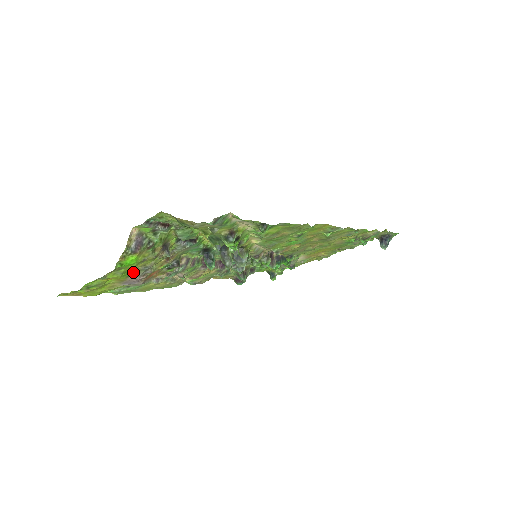
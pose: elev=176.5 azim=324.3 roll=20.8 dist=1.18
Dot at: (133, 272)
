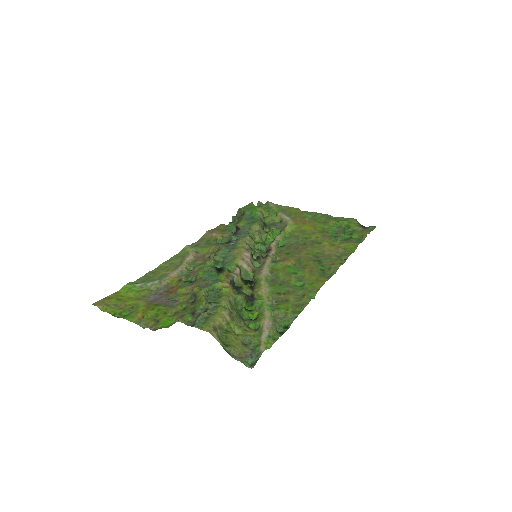
Dot at: (162, 305)
